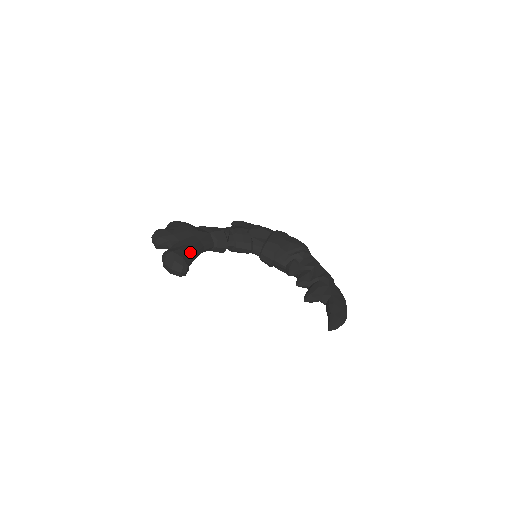
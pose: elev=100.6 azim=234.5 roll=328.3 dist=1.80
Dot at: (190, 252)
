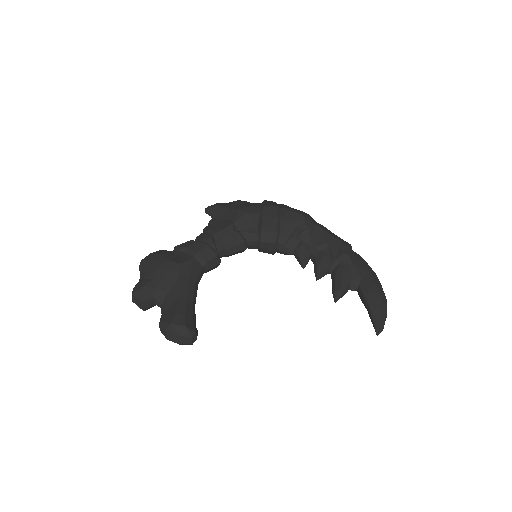
Dot at: (188, 307)
